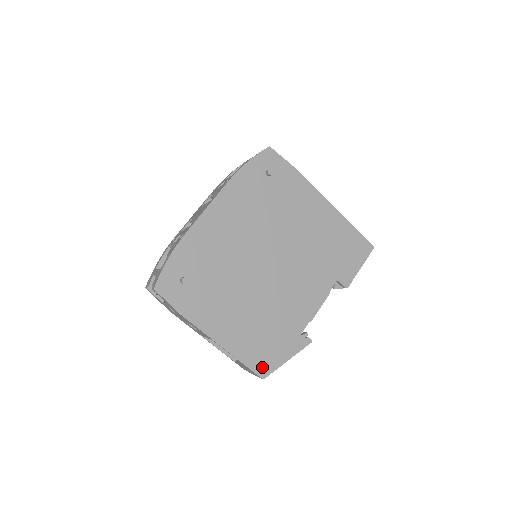
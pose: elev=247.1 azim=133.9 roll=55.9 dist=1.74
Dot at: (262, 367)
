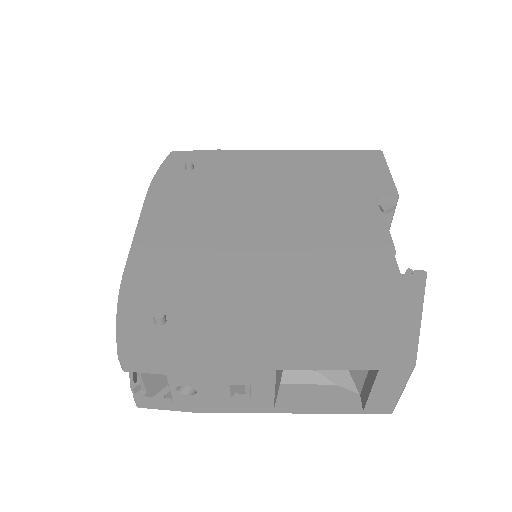
Dot at: (393, 351)
